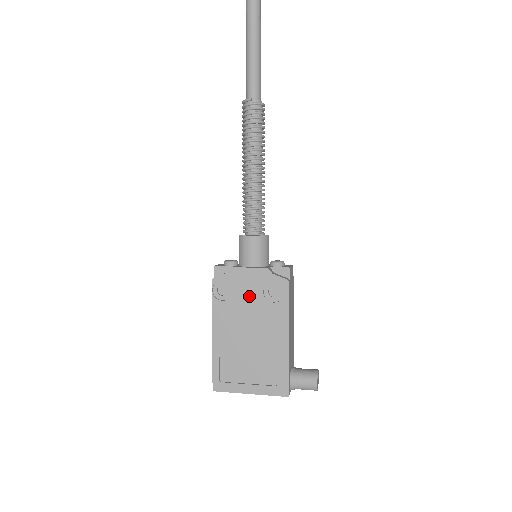
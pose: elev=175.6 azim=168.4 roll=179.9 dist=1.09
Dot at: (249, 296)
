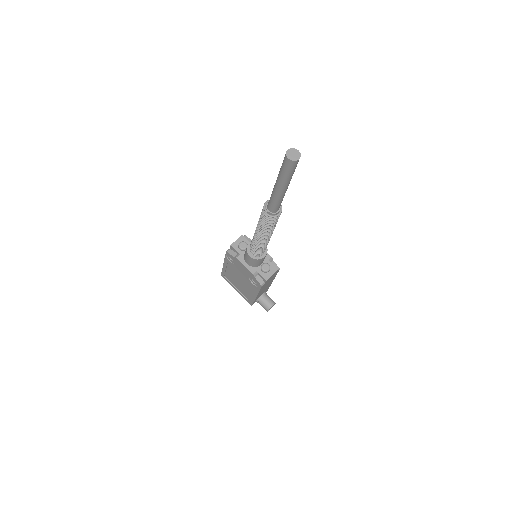
Dot at: (242, 272)
